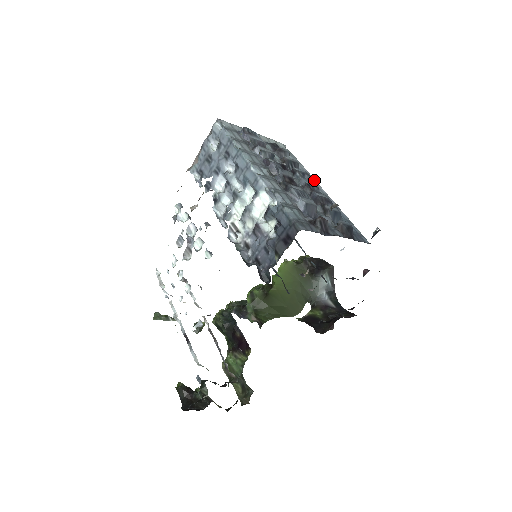
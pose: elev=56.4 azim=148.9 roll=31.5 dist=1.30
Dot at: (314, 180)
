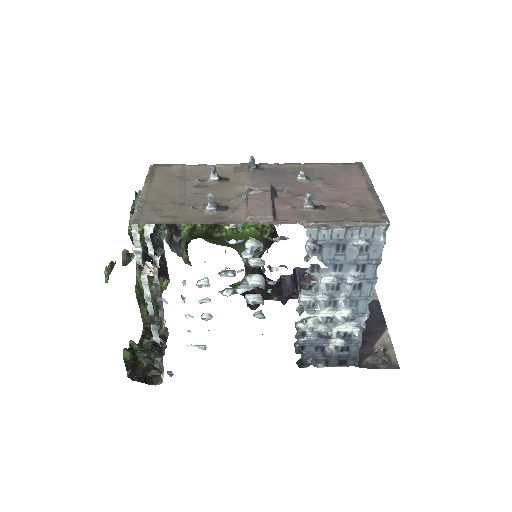
Dot at: occluded
